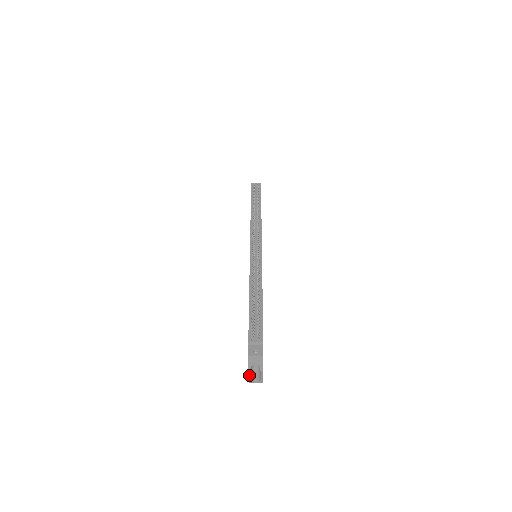
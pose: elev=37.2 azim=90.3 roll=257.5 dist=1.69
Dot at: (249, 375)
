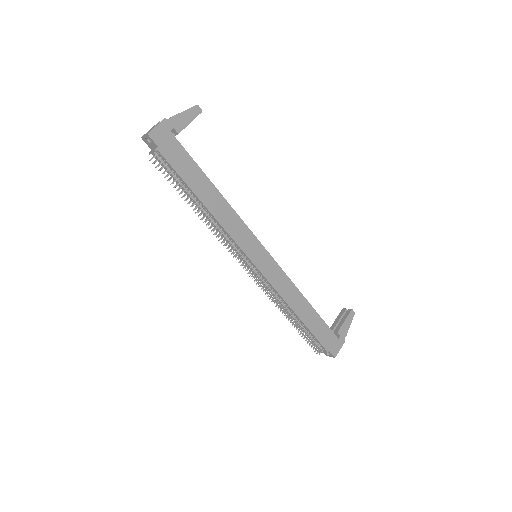
Dot at: occluded
